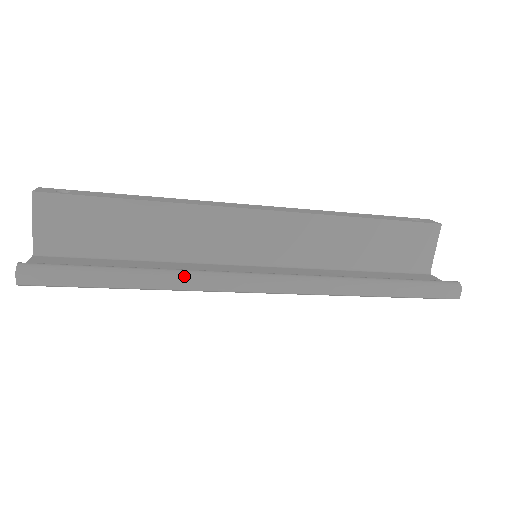
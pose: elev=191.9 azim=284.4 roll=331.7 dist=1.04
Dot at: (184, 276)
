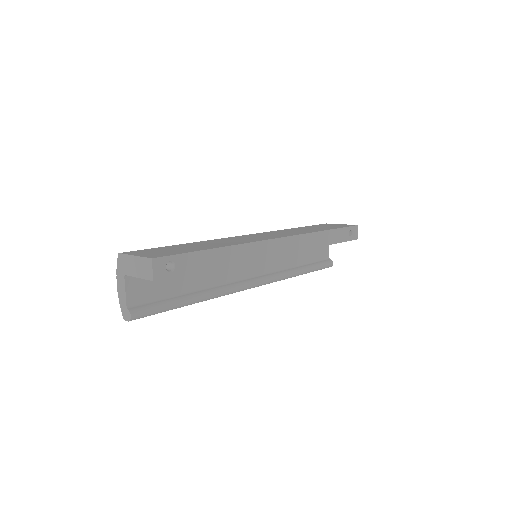
Dot at: occluded
